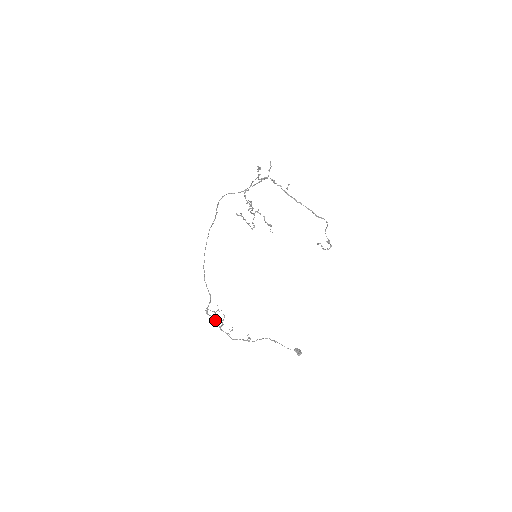
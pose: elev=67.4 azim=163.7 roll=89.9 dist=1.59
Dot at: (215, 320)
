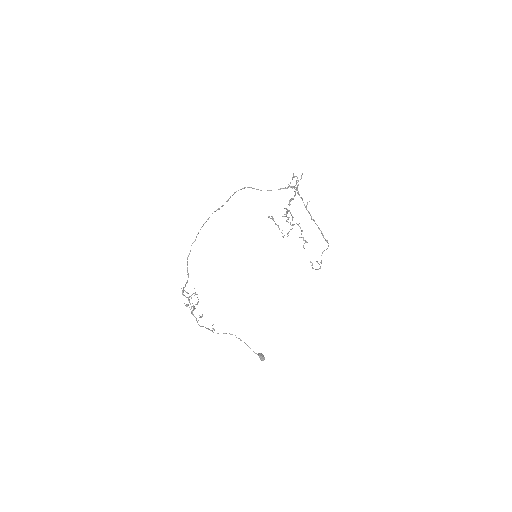
Dot at: (189, 302)
